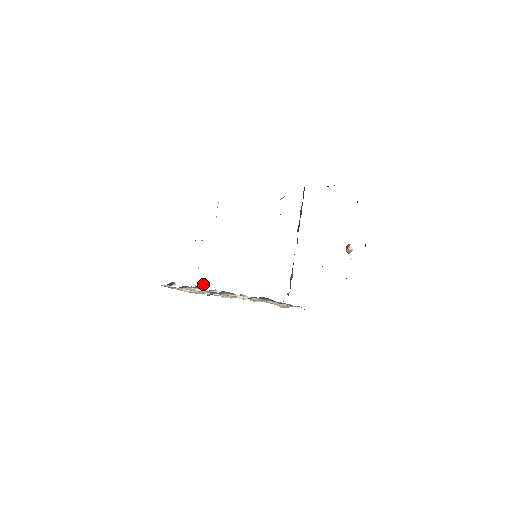
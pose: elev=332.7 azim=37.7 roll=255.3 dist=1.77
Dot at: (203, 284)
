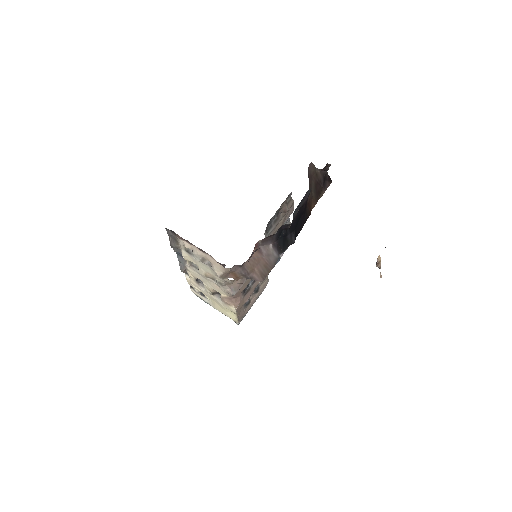
Dot at: occluded
